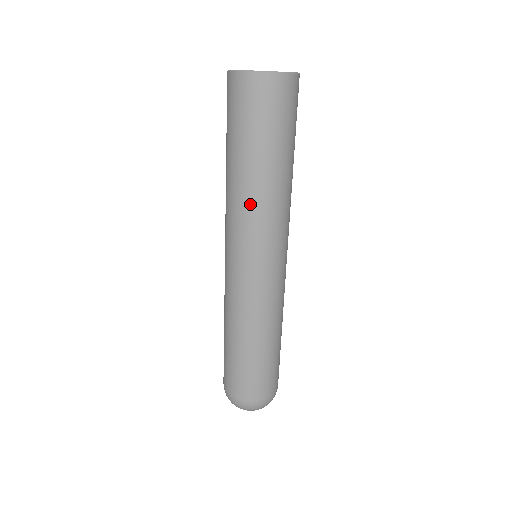
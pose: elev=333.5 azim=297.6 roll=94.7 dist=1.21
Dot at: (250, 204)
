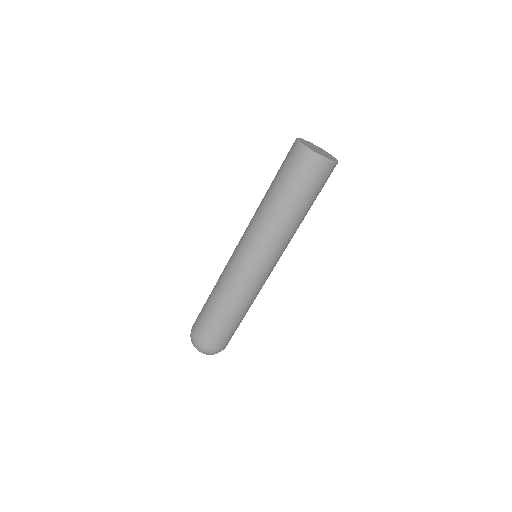
Dot at: (270, 224)
